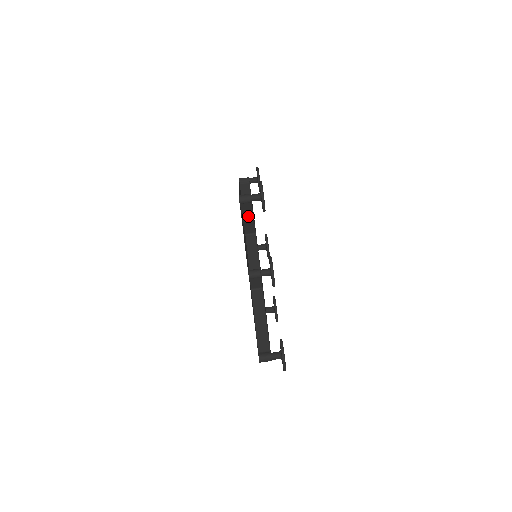
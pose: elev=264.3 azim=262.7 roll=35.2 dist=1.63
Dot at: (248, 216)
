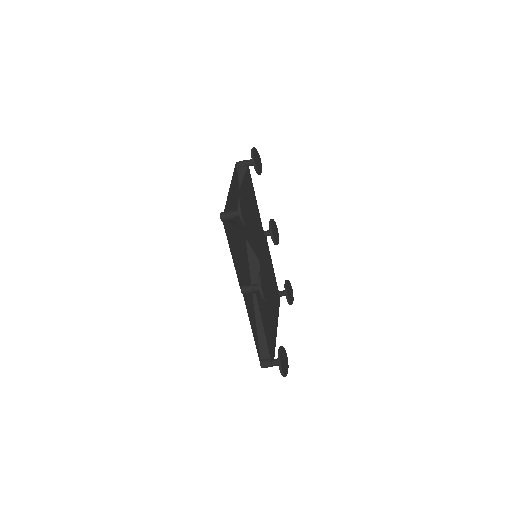
Dot at: occluded
